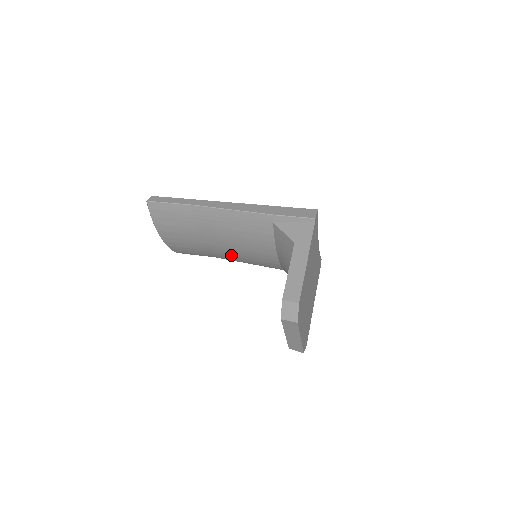
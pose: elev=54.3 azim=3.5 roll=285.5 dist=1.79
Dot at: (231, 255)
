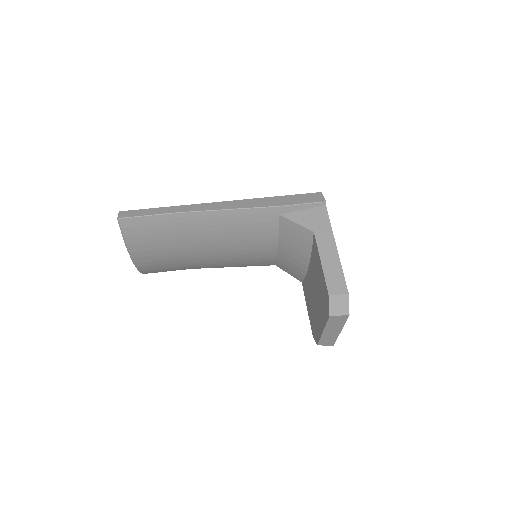
Dot at: (218, 262)
